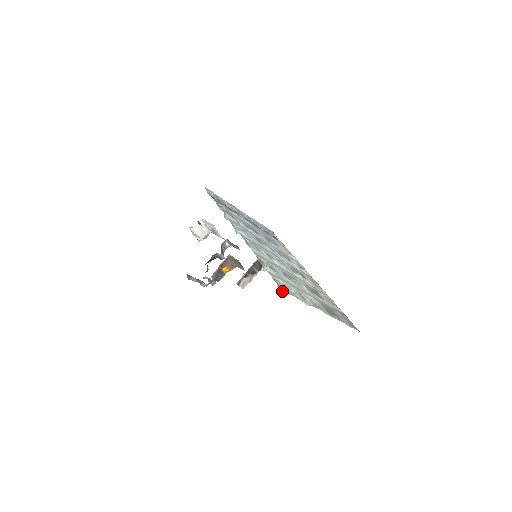
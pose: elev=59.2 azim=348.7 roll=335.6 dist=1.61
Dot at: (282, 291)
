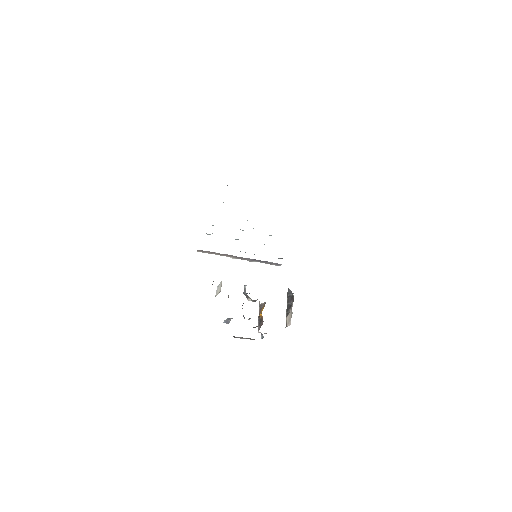
Dot at: occluded
